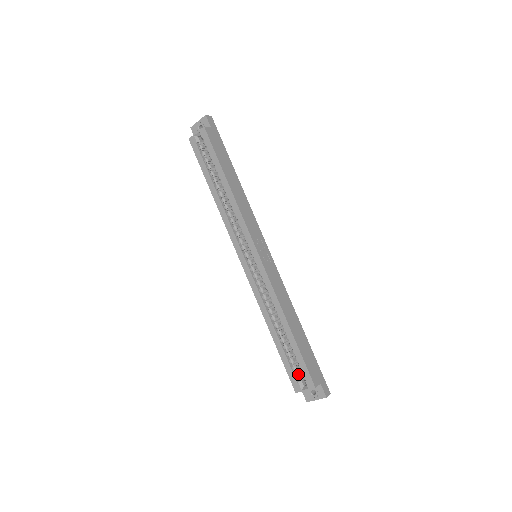
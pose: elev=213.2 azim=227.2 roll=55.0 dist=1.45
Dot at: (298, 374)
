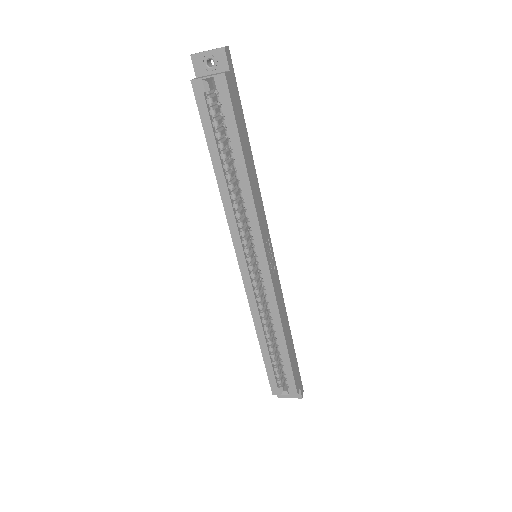
Dot at: (280, 380)
